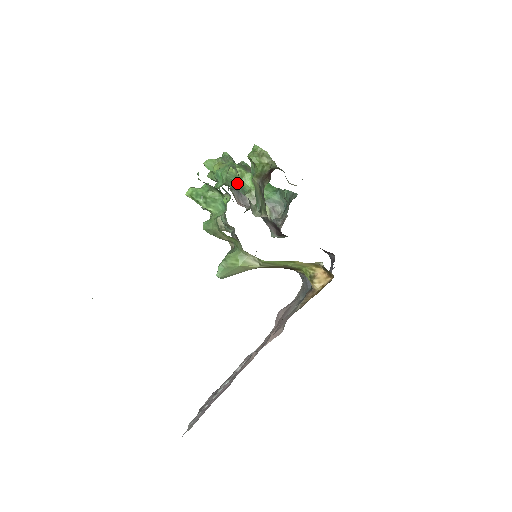
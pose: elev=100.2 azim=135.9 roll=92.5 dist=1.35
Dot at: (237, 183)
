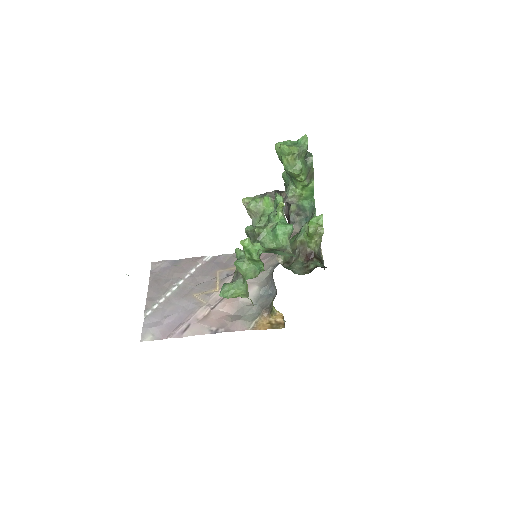
Dot at: (292, 177)
